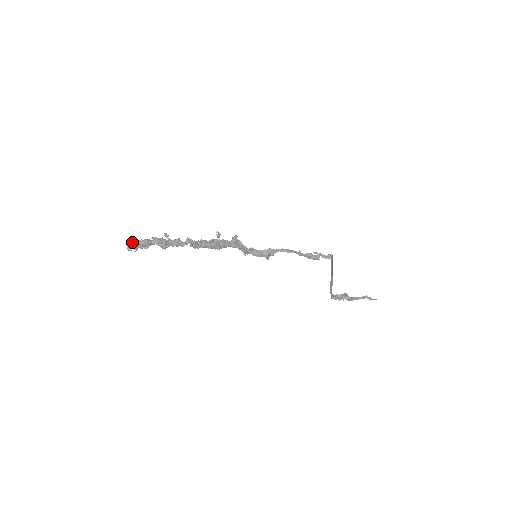
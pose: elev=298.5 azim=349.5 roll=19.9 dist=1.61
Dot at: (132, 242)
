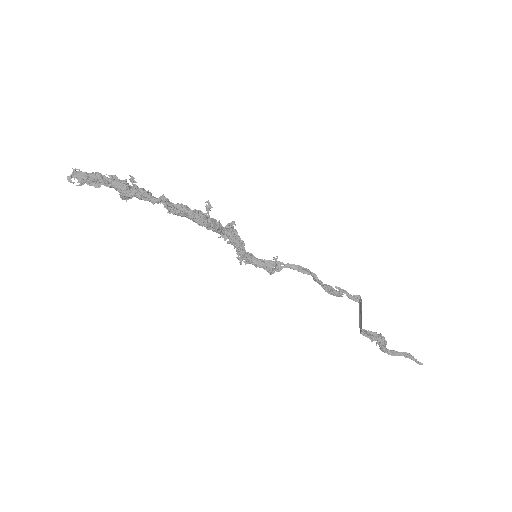
Dot at: (78, 171)
